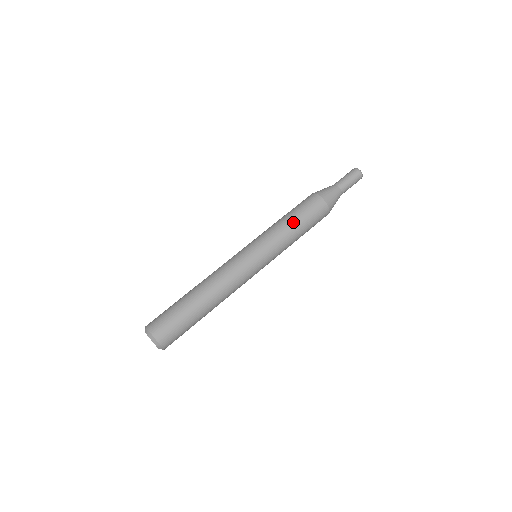
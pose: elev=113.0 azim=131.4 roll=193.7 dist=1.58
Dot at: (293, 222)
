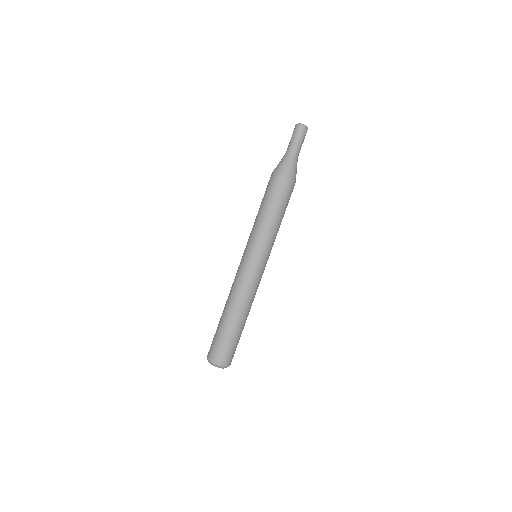
Dot at: (263, 211)
